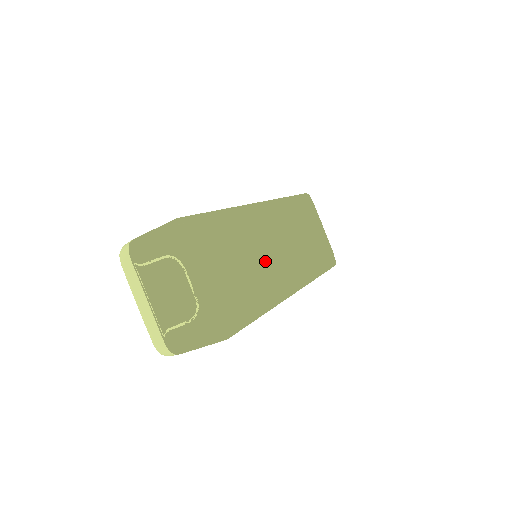
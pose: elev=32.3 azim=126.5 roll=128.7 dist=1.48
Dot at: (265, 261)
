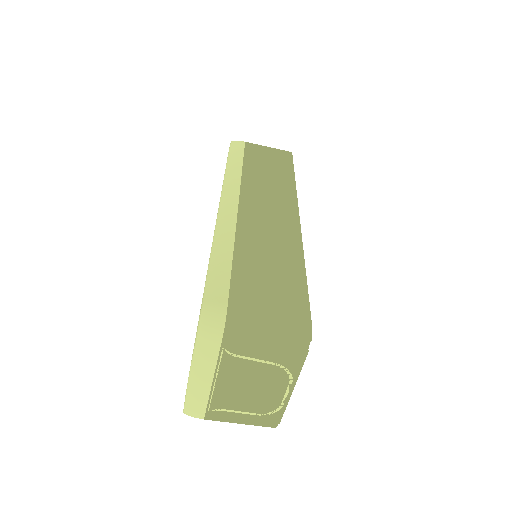
Dot at: occluded
